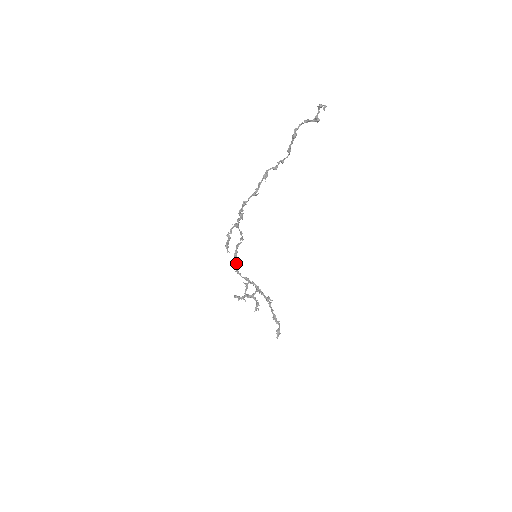
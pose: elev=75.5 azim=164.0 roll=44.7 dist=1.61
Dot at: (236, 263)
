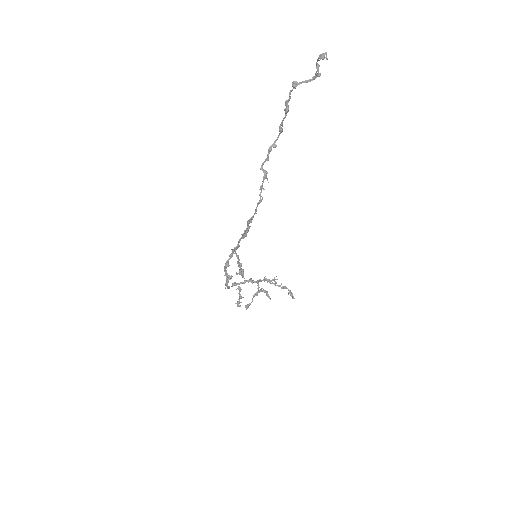
Dot at: (228, 281)
